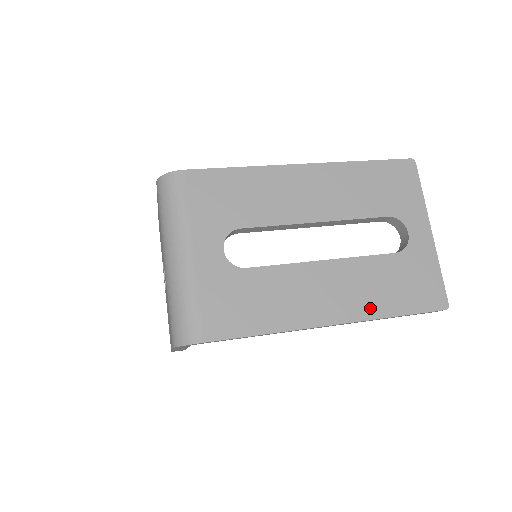
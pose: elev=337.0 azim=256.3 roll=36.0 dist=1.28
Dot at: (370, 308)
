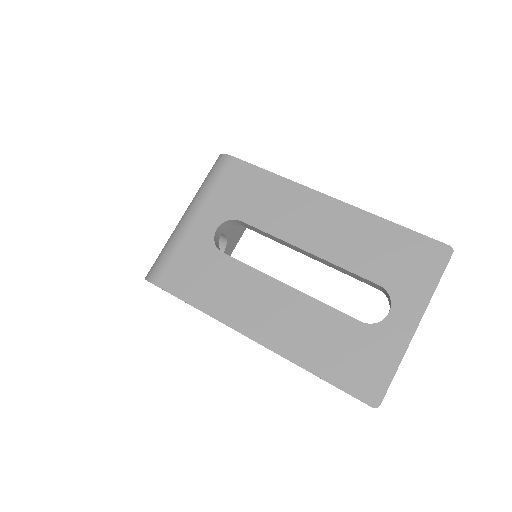
Dot at: (297, 351)
